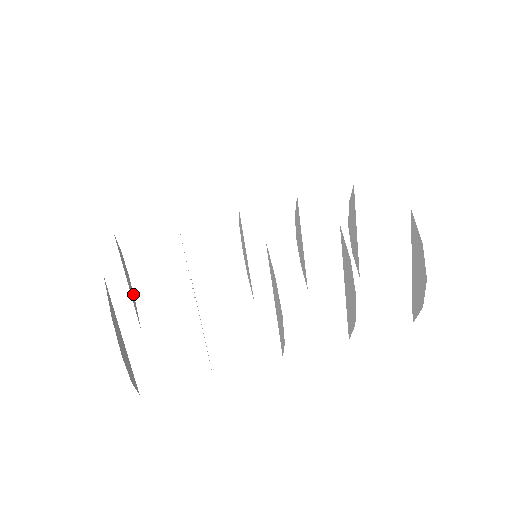
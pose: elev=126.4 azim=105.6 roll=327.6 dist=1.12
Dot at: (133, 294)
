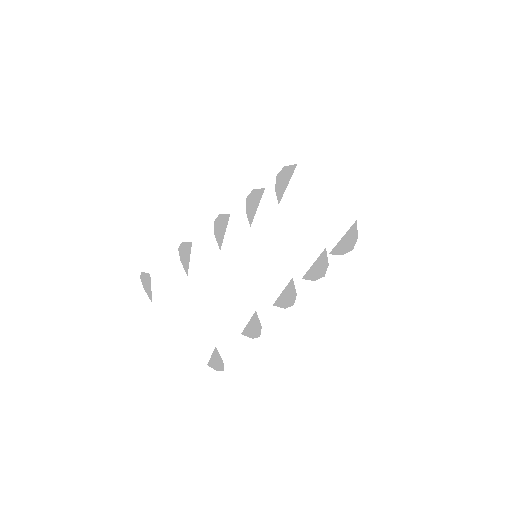
Dot at: (143, 286)
